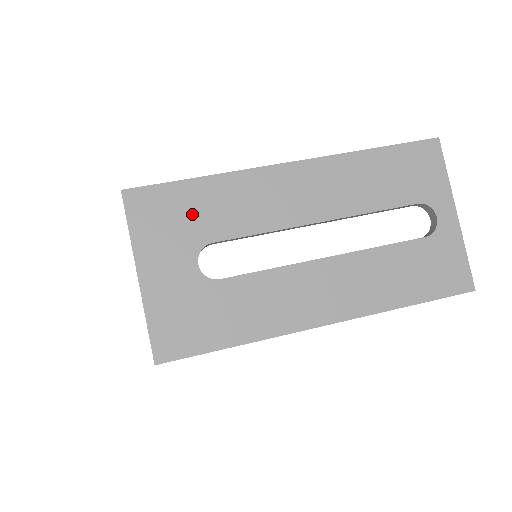
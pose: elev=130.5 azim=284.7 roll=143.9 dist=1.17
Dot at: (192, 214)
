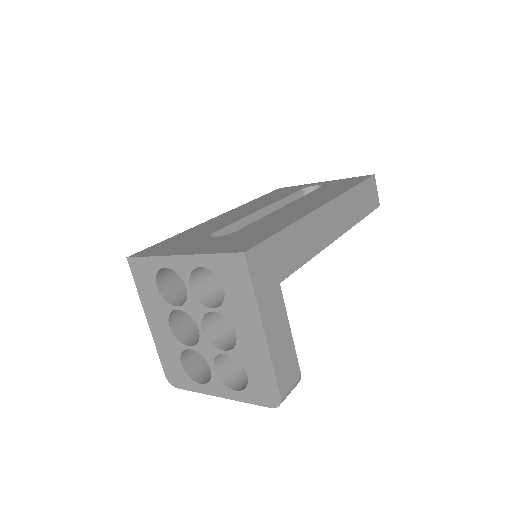
Dot at: (185, 238)
